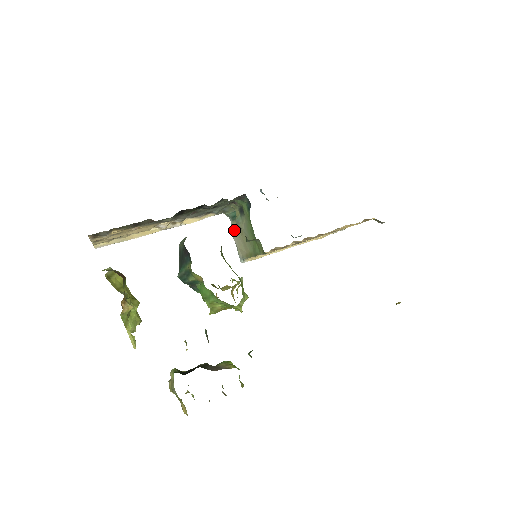
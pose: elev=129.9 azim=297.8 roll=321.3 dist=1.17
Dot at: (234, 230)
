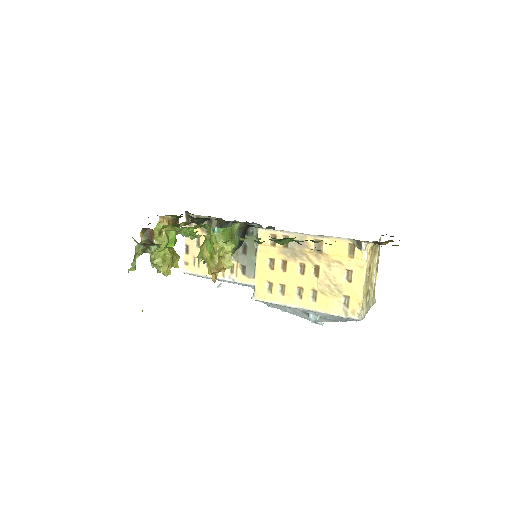
Dot at: occluded
